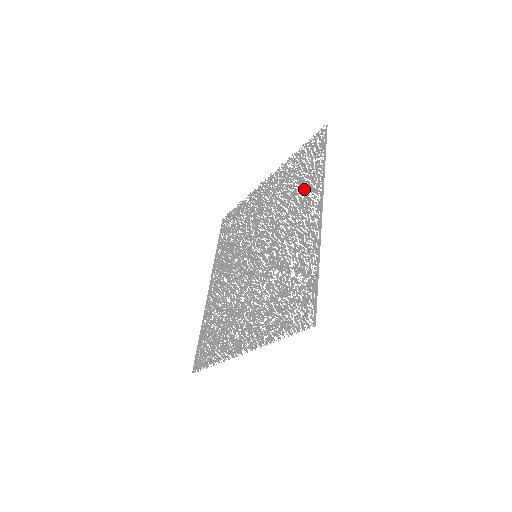
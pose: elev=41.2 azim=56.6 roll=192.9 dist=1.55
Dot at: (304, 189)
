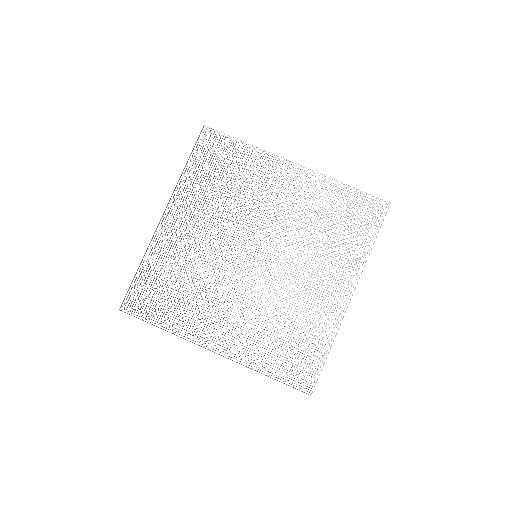
Dot at: occluded
